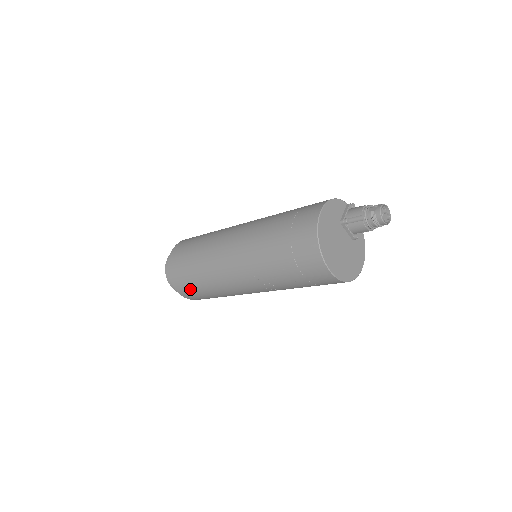
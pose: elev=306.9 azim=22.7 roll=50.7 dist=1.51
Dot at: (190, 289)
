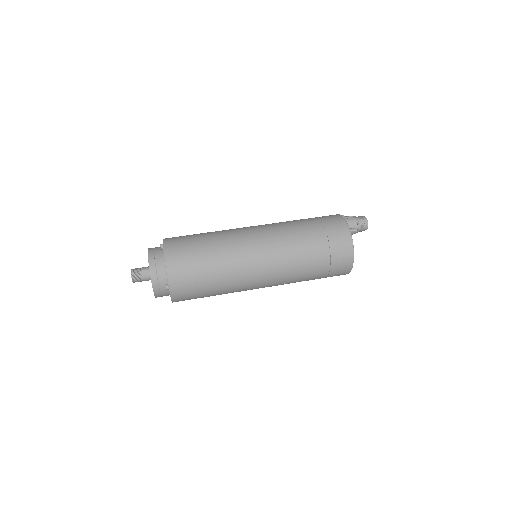
Dot at: (194, 298)
